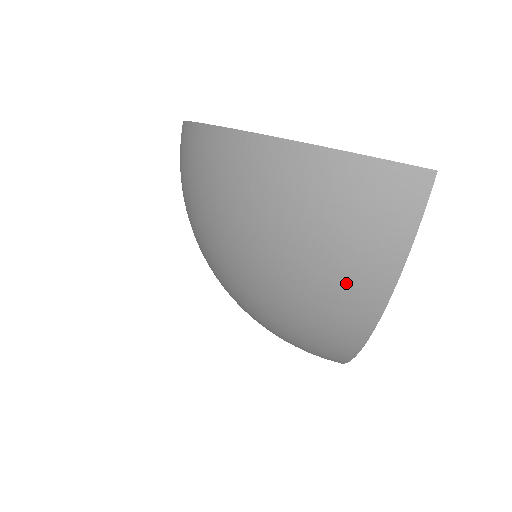
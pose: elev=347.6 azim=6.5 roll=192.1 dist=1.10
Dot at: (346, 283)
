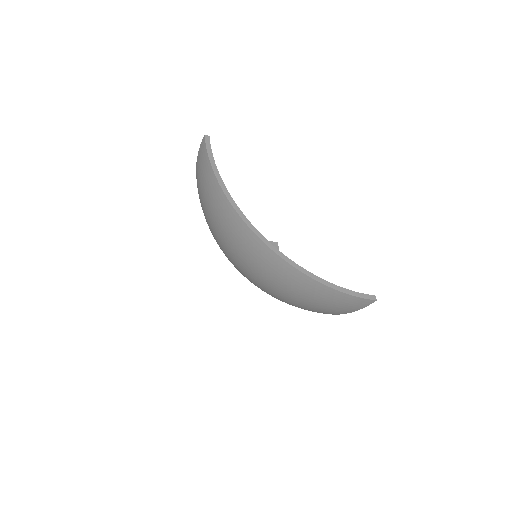
Dot at: (216, 207)
